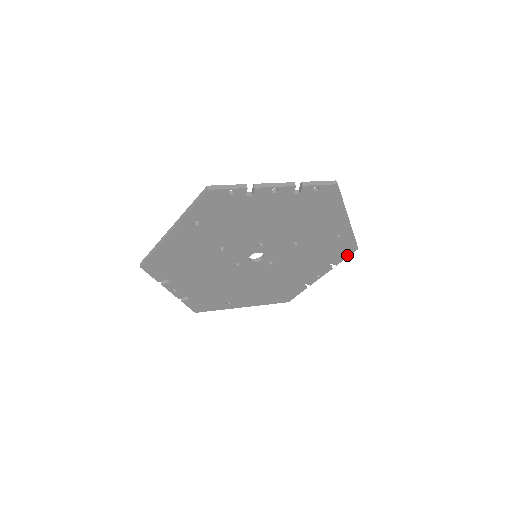
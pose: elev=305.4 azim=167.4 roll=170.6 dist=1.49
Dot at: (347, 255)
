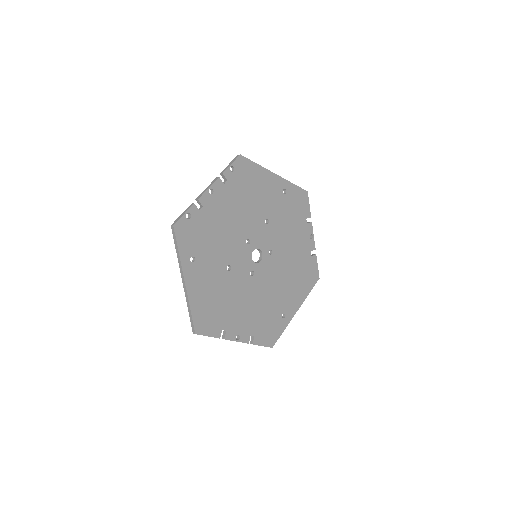
Dot at: (307, 203)
